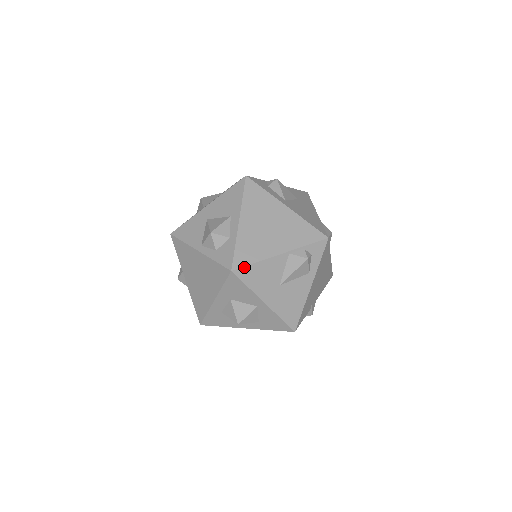
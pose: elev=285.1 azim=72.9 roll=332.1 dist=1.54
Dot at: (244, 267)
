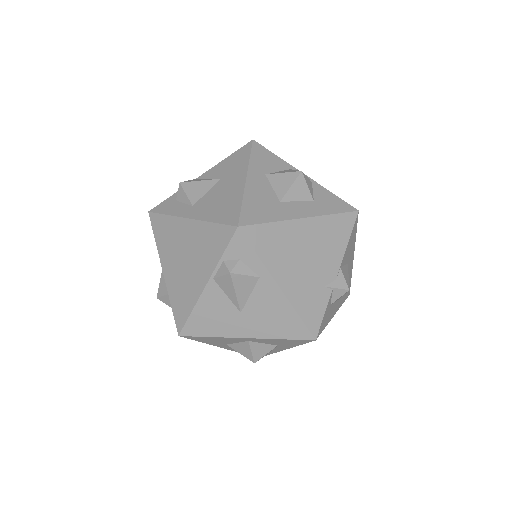
Dot at: (185, 324)
